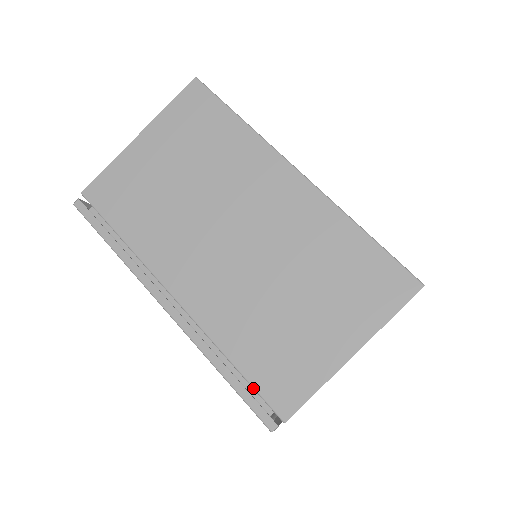
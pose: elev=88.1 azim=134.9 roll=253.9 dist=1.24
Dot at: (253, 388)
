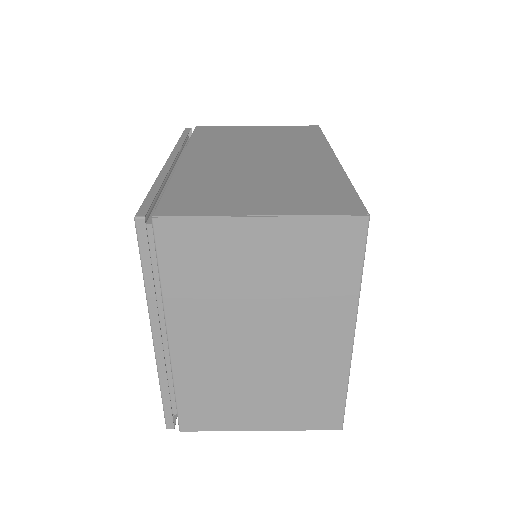
Dot at: (161, 198)
